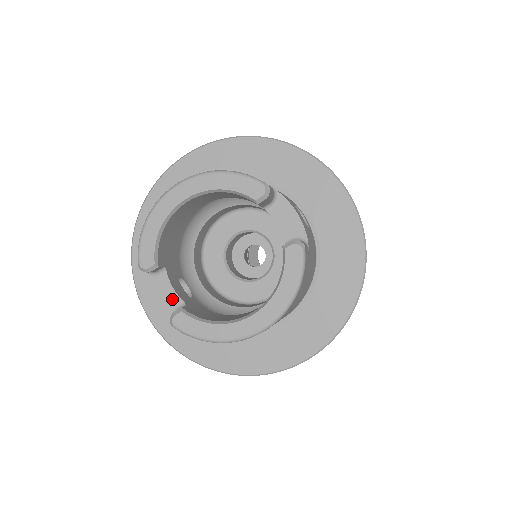
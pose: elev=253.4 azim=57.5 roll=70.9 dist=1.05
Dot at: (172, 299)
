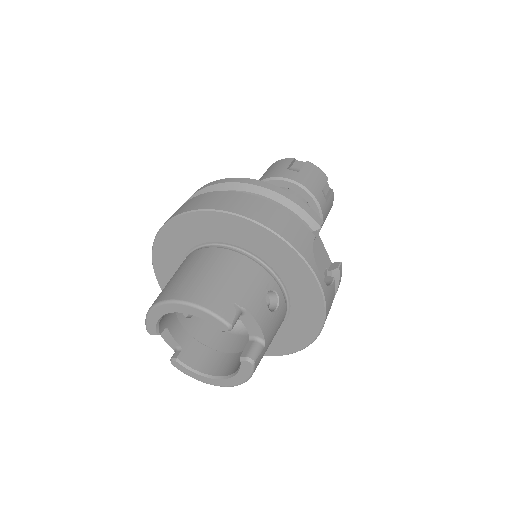
Dot at: (173, 342)
